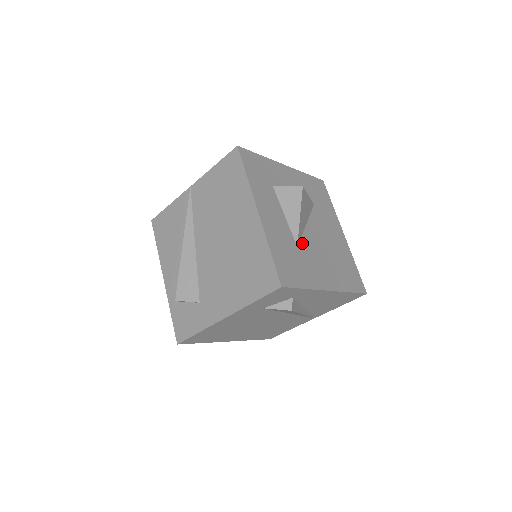
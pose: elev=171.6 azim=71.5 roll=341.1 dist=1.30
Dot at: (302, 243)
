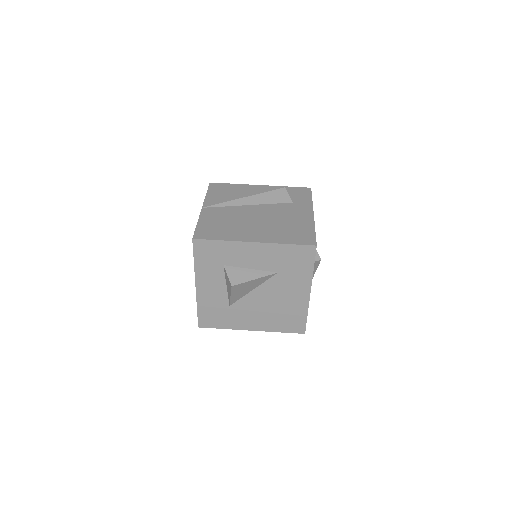
Dot at: (237, 303)
